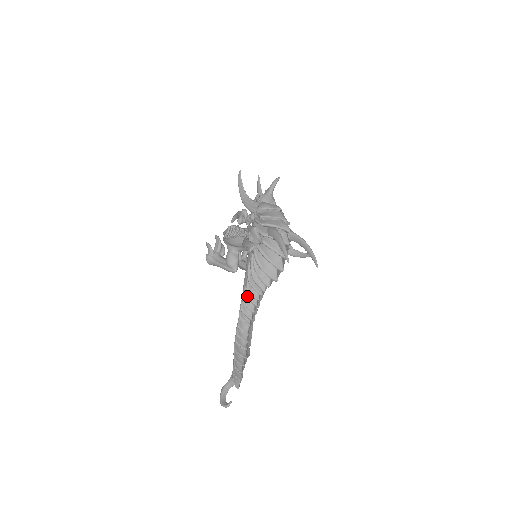
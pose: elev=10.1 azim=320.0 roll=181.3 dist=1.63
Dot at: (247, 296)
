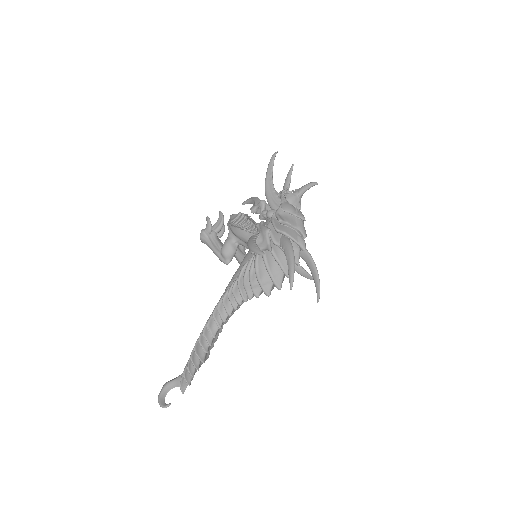
Dot at: (230, 296)
